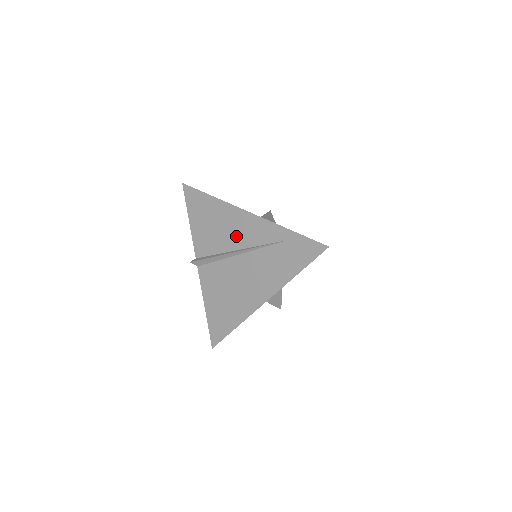
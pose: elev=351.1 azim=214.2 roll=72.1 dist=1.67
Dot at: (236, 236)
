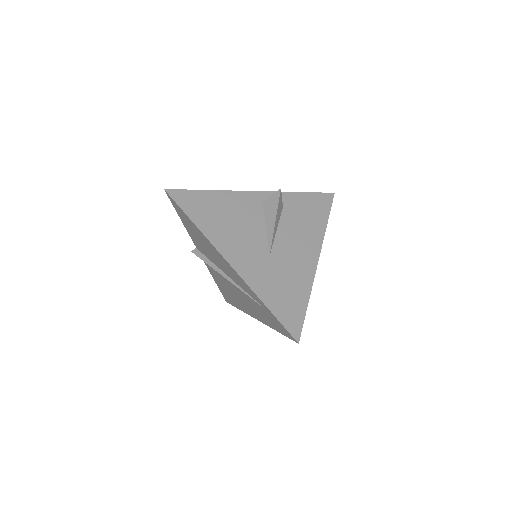
Dot at: (223, 267)
